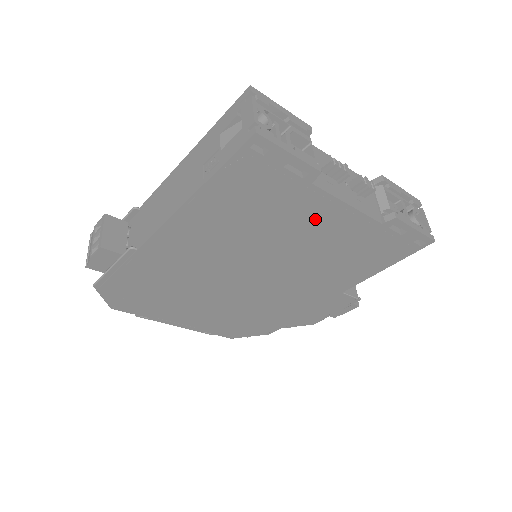
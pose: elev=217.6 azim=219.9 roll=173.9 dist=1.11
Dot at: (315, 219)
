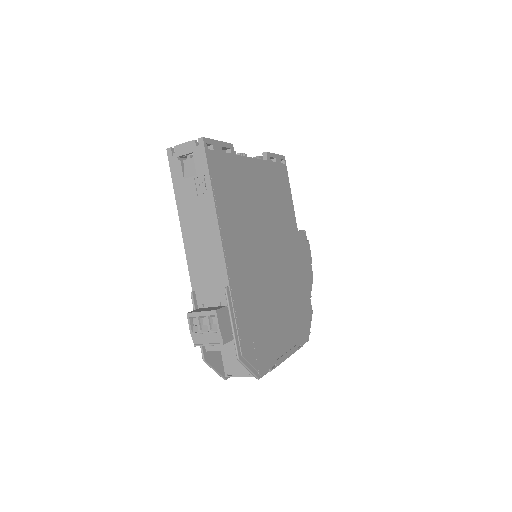
Dot at: (253, 180)
